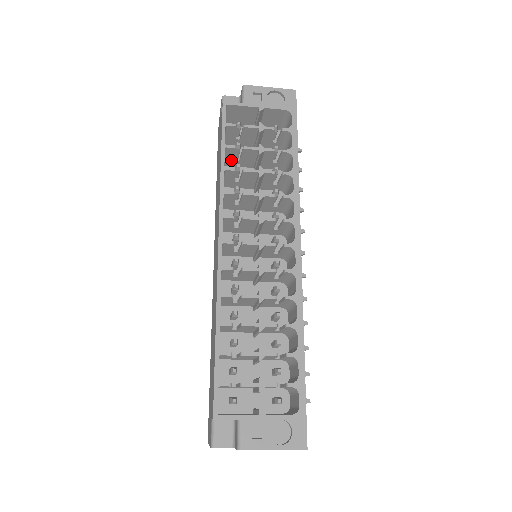
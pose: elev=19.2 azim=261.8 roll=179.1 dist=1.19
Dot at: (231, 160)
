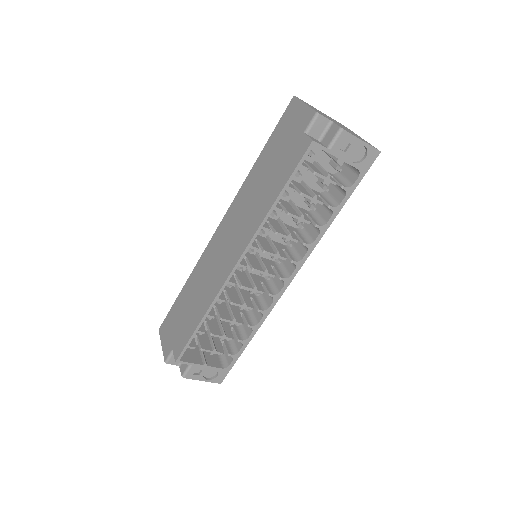
Dot at: occluded
